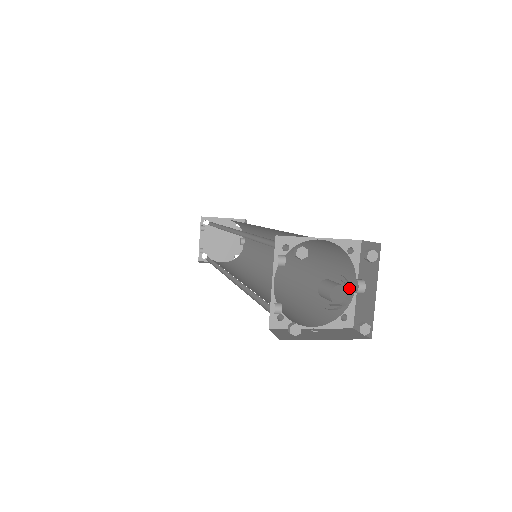
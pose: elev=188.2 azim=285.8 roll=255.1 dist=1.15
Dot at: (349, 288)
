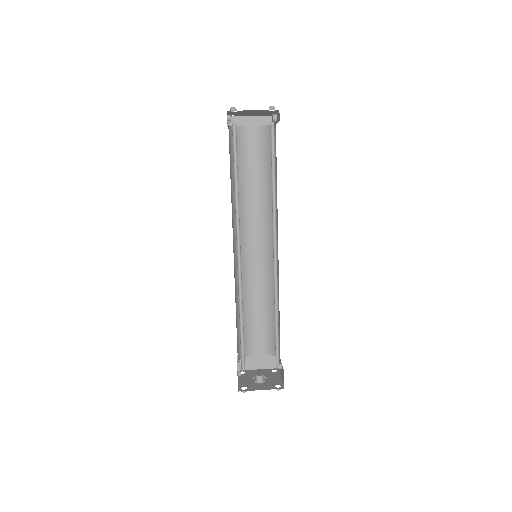
Dot at: occluded
